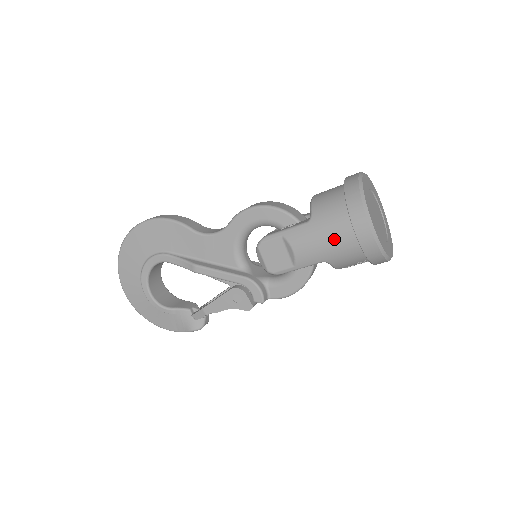
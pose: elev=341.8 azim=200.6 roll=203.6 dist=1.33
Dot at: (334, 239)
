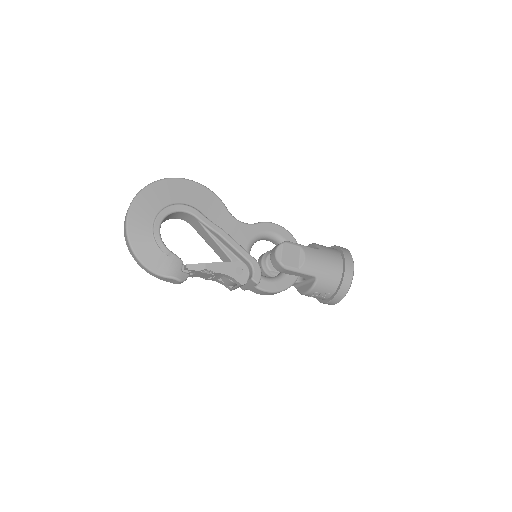
Dot at: (331, 266)
